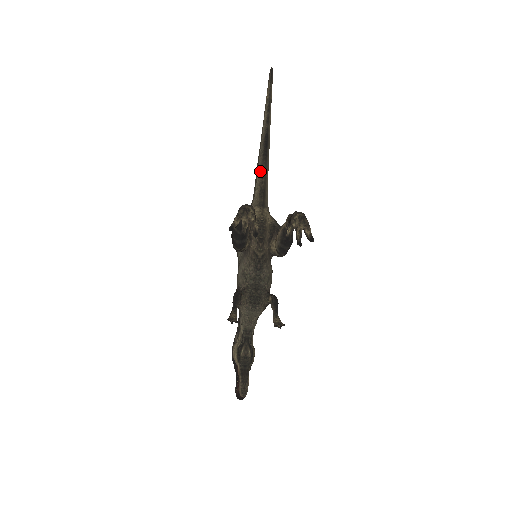
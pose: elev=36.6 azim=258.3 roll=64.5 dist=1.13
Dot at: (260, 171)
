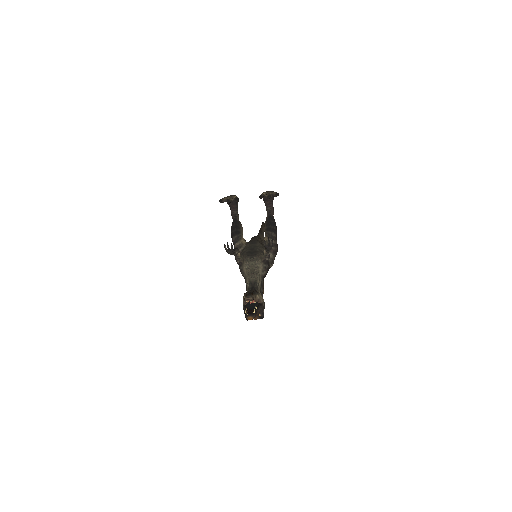
Dot at: occluded
